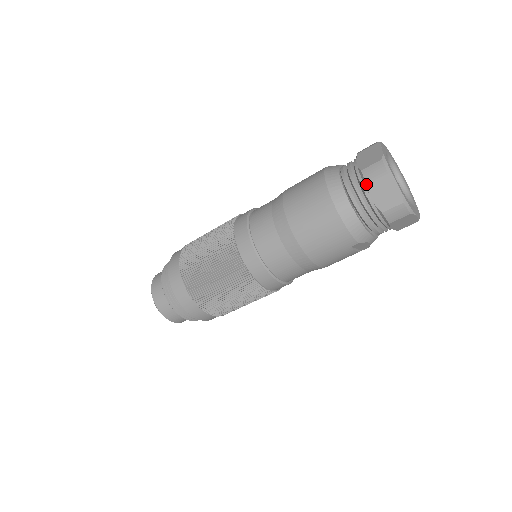
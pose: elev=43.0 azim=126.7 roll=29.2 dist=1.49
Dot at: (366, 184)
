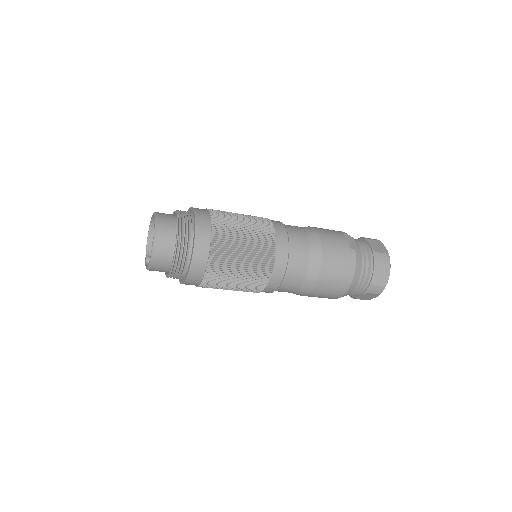
Dot at: (367, 293)
